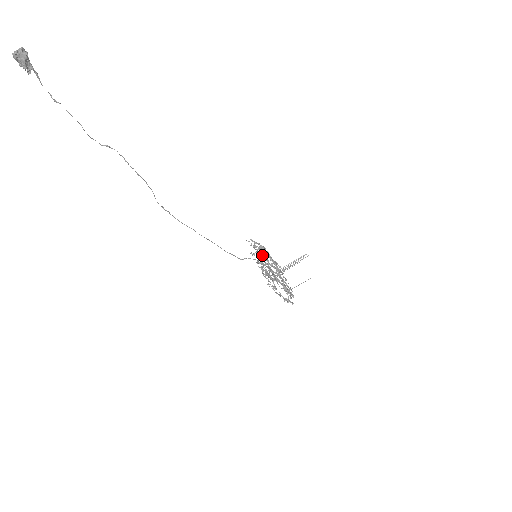
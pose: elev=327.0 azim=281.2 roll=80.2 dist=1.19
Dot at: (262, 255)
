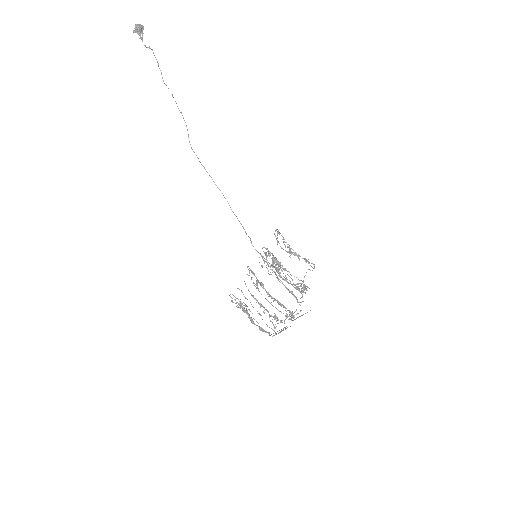
Dot at: (256, 278)
